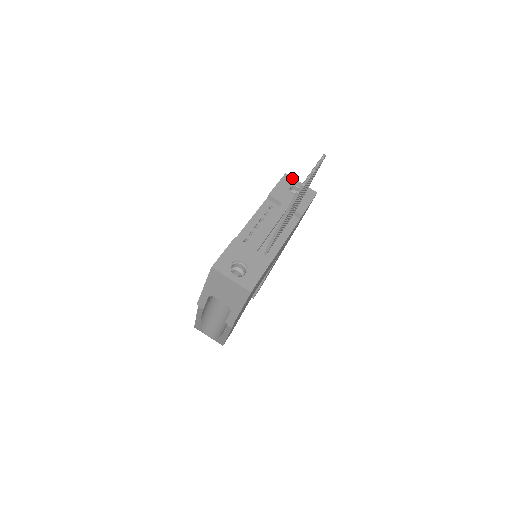
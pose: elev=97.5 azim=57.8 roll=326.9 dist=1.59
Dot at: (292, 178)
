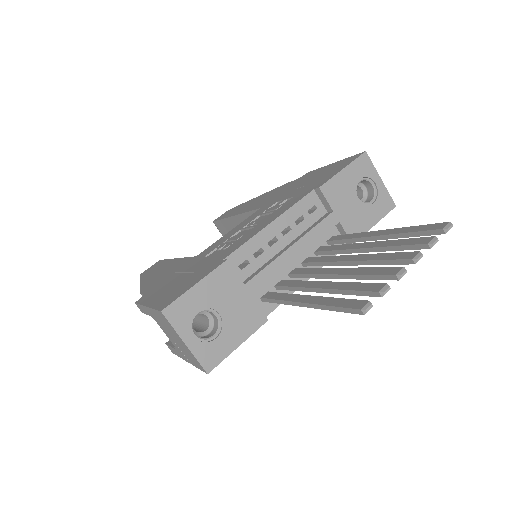
Dot at: (372, 165)
